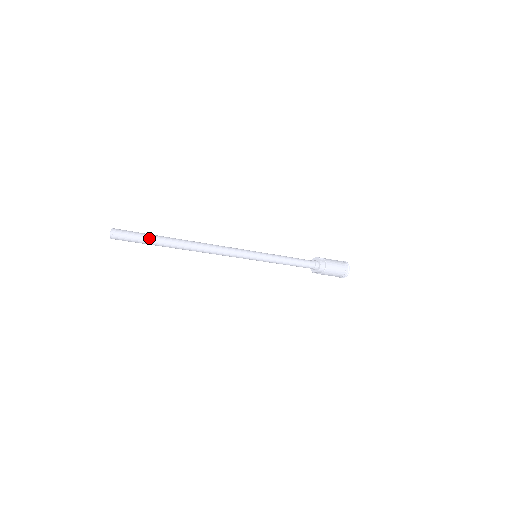
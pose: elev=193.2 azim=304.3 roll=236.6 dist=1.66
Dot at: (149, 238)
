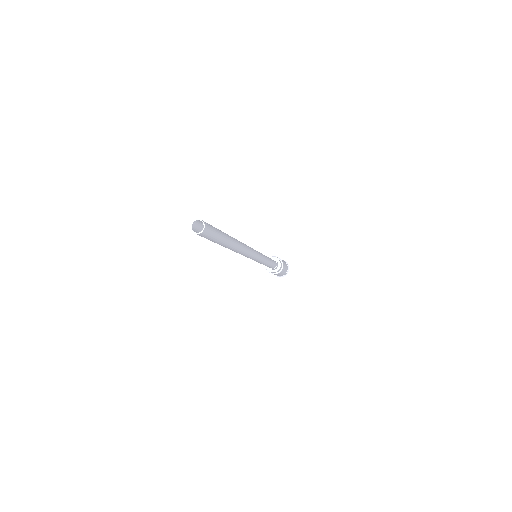
Dot at: (221, 234)
